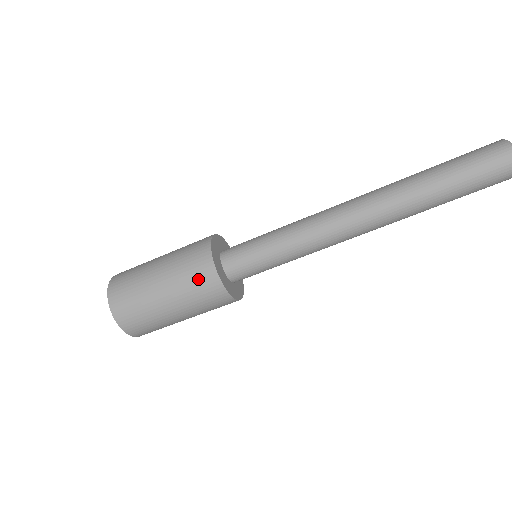
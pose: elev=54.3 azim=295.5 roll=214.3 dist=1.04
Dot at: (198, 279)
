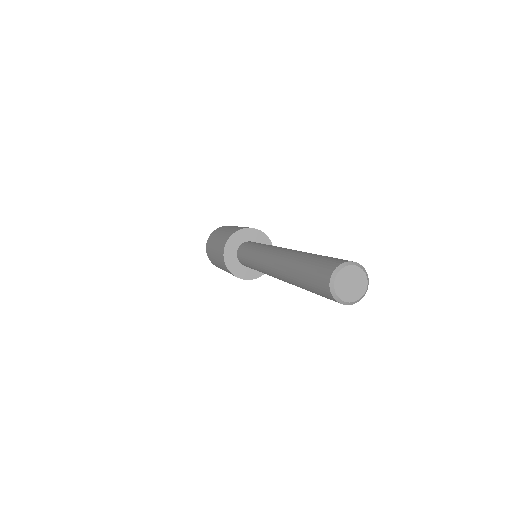
Dot at: (227, 271)
